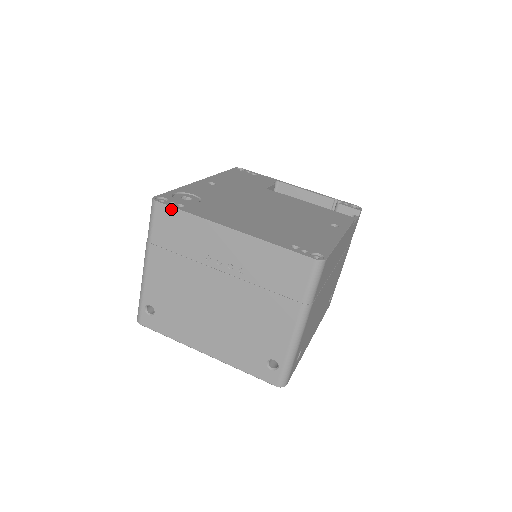
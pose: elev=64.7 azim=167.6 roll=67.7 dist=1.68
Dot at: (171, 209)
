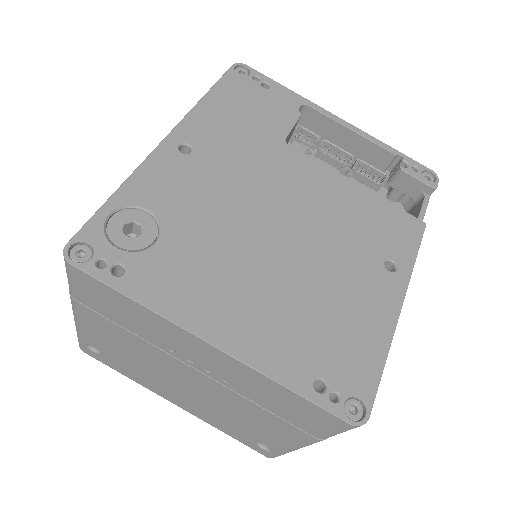
Dot at: (99, 283)
